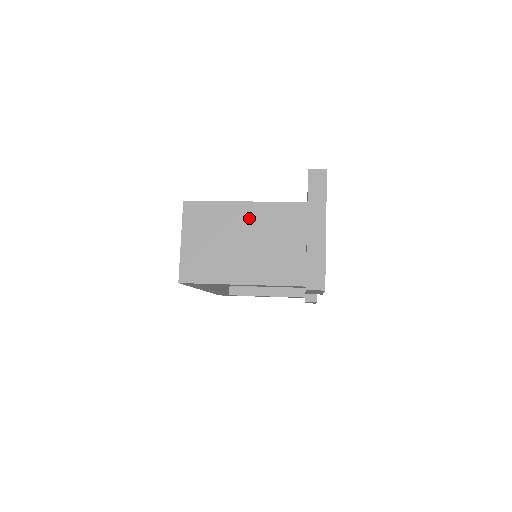
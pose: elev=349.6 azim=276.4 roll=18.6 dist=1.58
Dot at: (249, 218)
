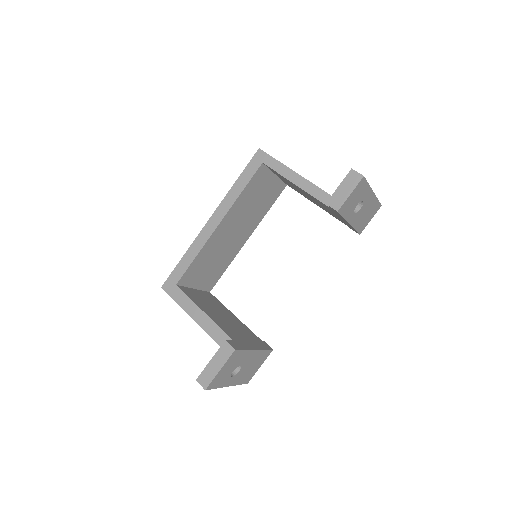
Dot at: occluded
